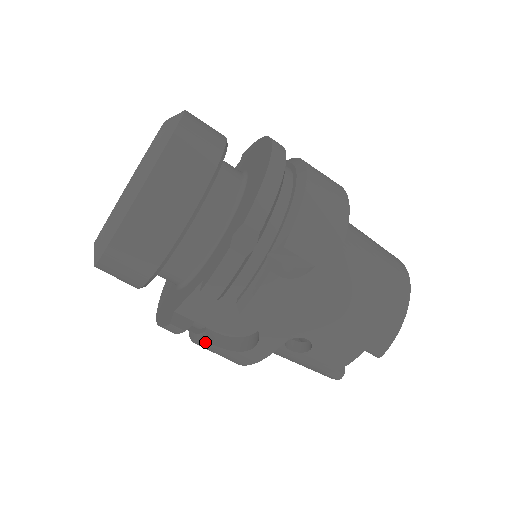
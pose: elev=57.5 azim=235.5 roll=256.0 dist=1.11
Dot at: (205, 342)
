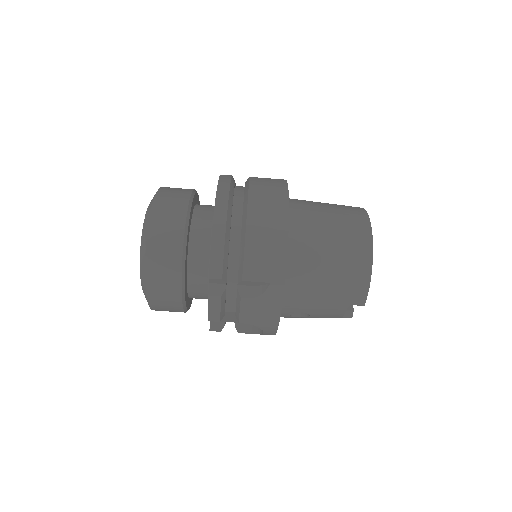
Dot at: occluded
